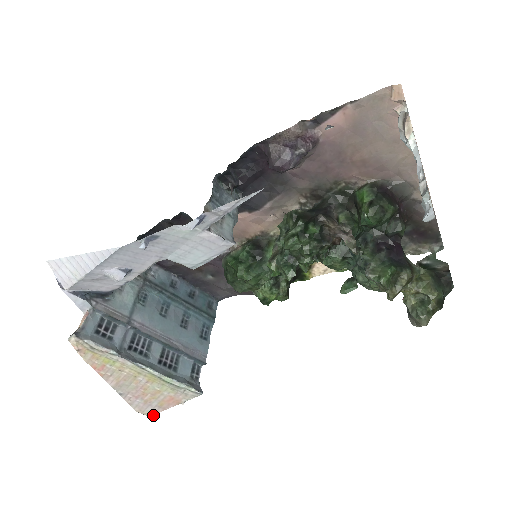
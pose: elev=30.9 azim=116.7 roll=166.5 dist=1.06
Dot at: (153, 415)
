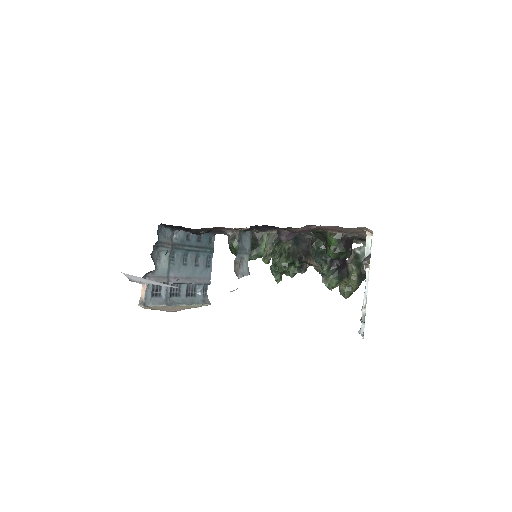
Dot at: occluded
